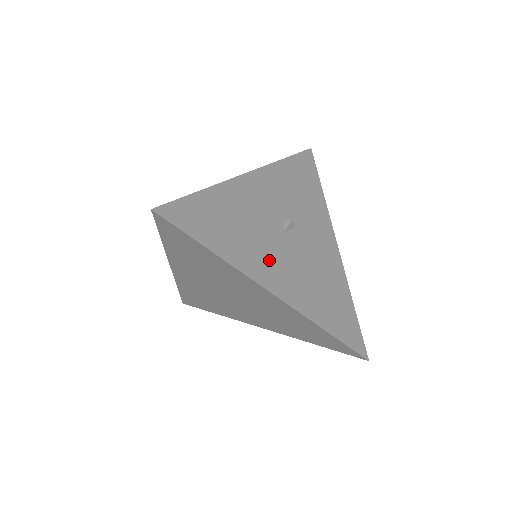
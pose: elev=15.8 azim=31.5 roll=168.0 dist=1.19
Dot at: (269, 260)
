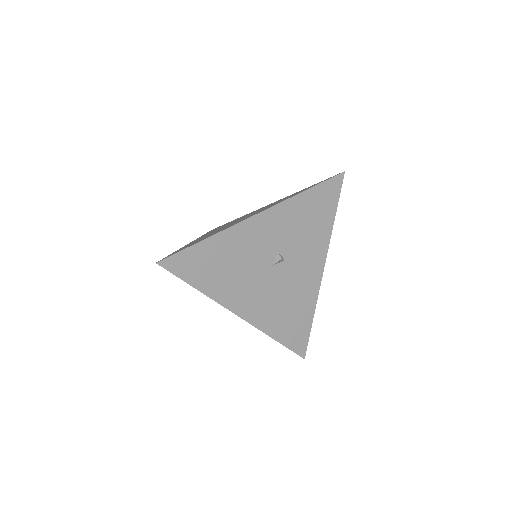
Dot at: (247, 291)
